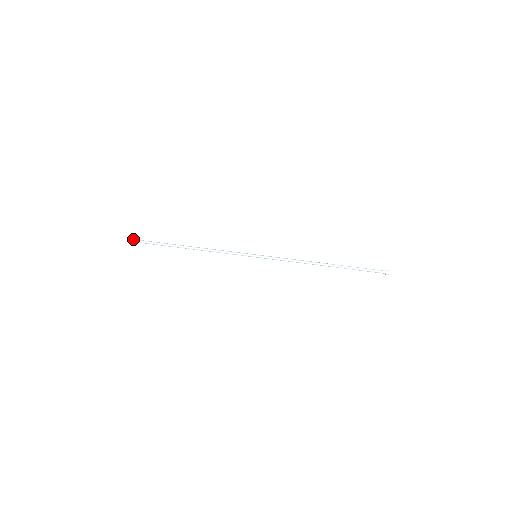
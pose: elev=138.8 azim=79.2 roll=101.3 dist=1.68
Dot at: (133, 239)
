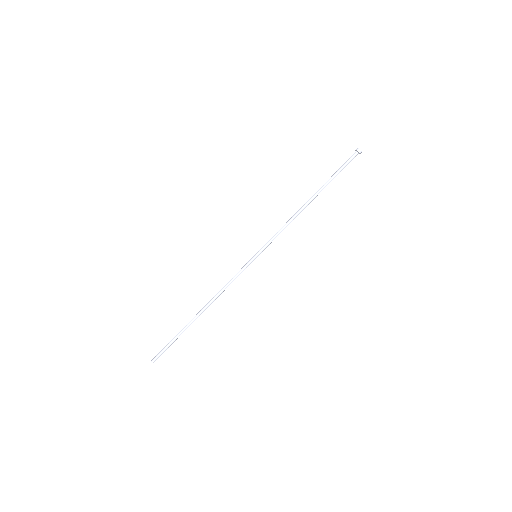
Dot at: (154, 359)
